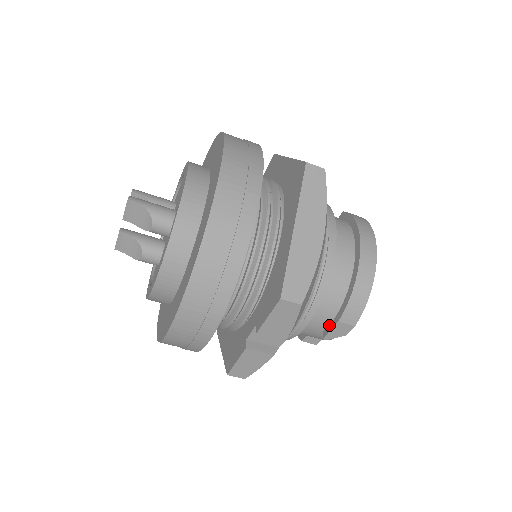
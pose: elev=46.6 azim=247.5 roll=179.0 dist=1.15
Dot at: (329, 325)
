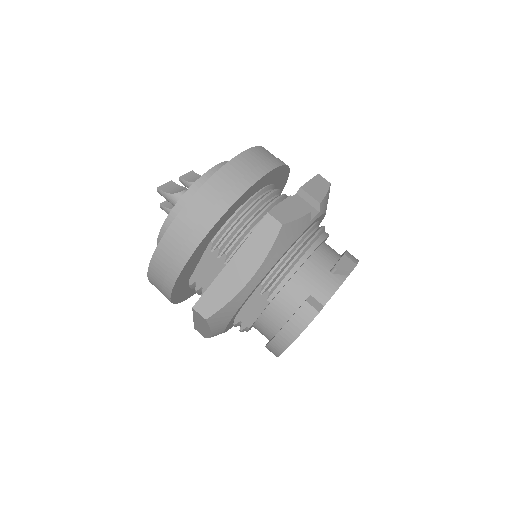
Dot at: occluded
